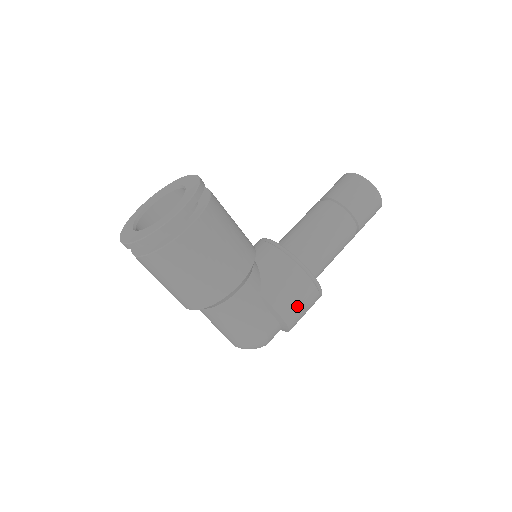
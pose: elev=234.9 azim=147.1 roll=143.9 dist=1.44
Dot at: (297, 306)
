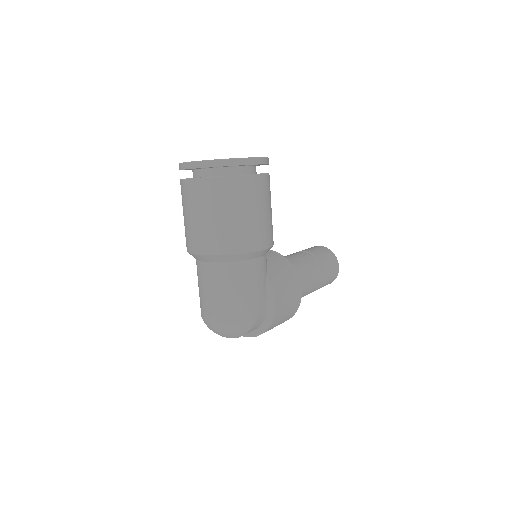
Dot at: (285, 305)
